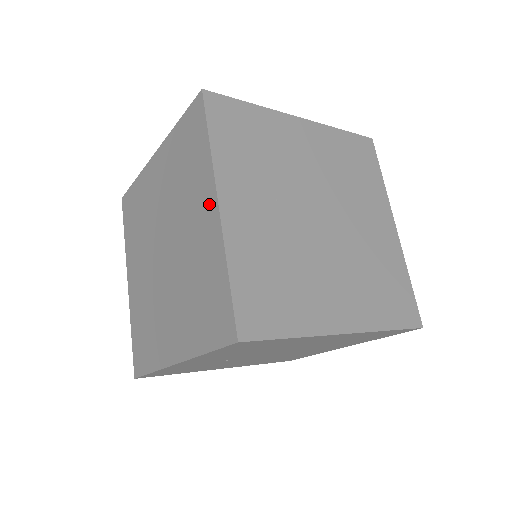
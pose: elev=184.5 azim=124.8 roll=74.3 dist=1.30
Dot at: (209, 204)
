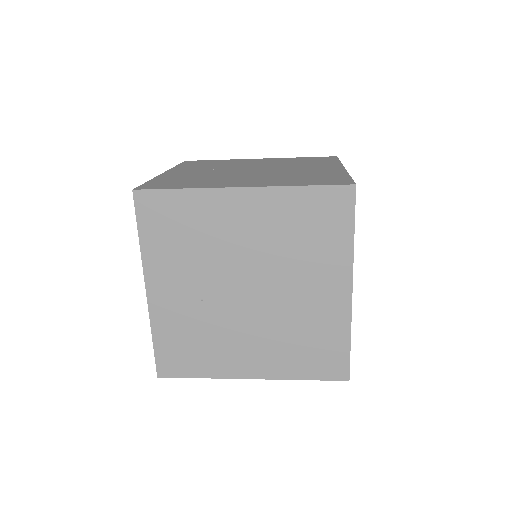
Dot at: occluded
